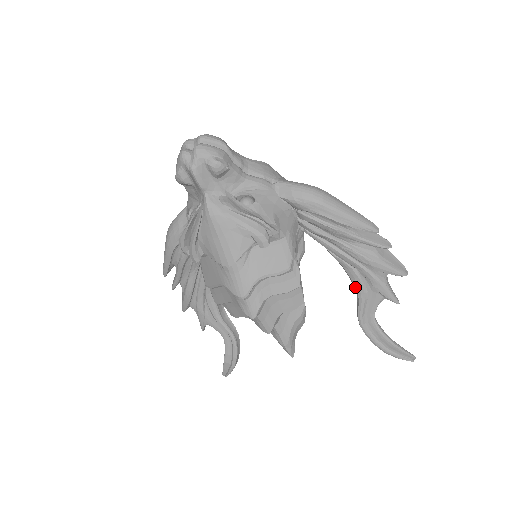
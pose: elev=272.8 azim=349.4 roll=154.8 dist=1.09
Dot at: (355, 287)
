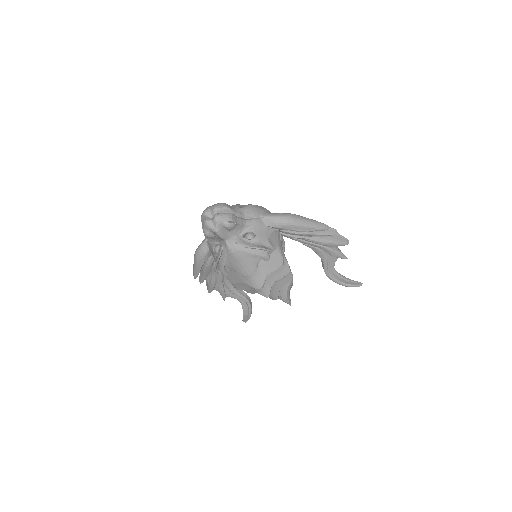
Dot at: (320, 257)
